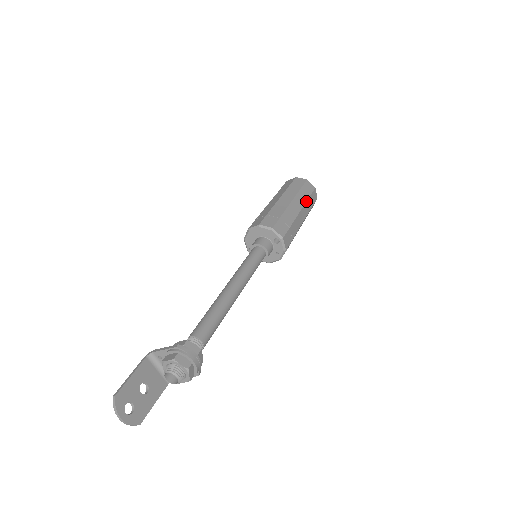
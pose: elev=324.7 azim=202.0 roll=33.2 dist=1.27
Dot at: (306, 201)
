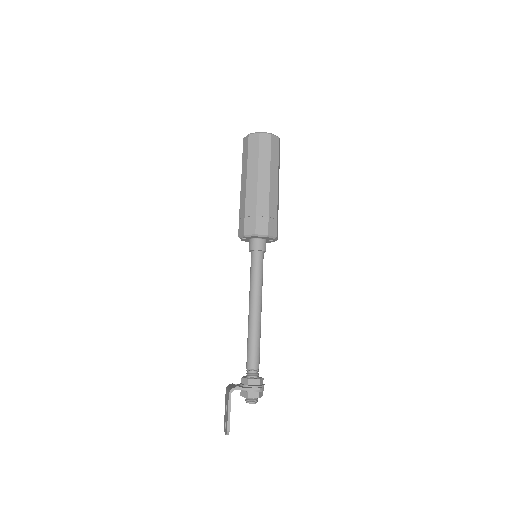
Dot at: occluded
